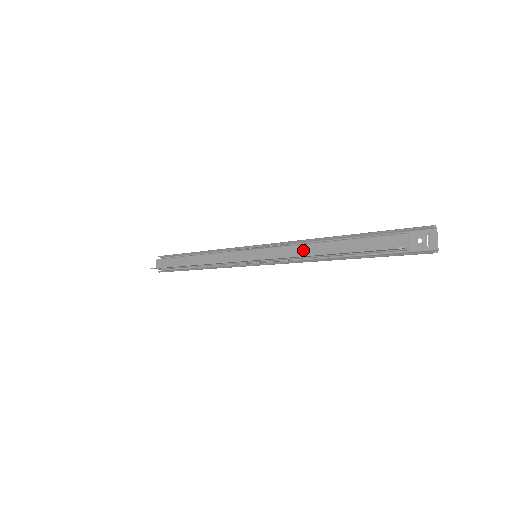
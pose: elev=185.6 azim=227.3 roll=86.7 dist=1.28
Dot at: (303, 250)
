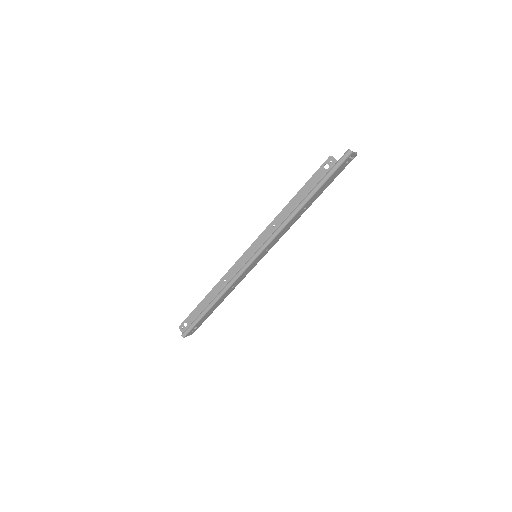
Dot at: occluded
